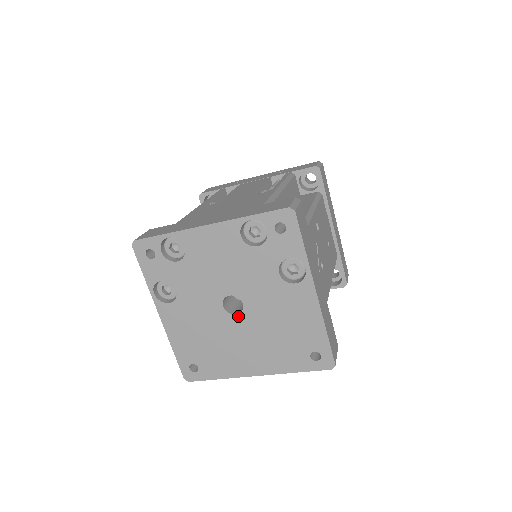
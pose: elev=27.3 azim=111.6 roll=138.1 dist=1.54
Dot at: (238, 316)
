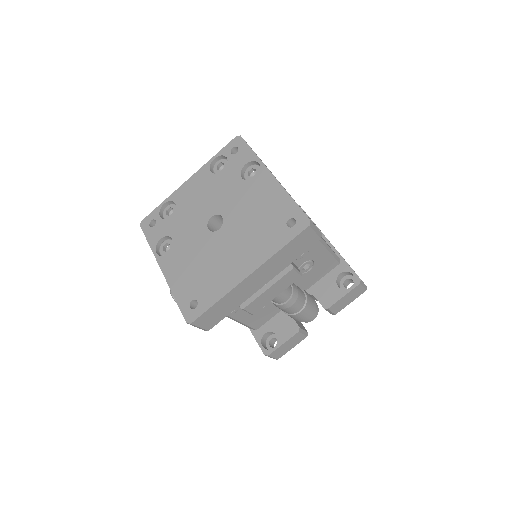
Dot at: (221, 229)
